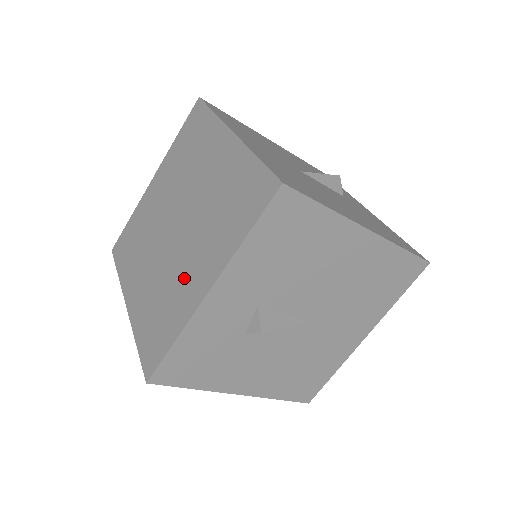
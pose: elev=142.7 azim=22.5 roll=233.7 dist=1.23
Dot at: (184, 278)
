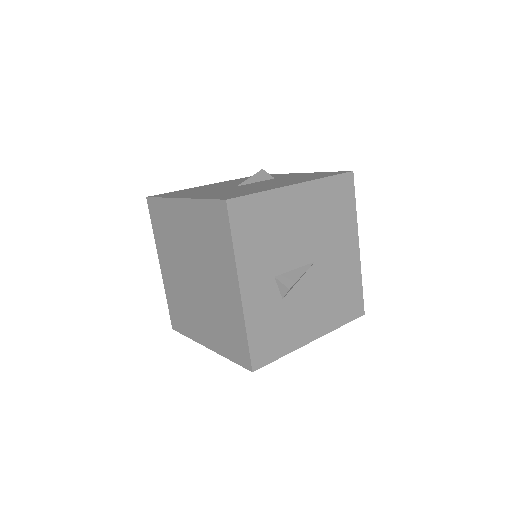
Dot at: (223, 297)
